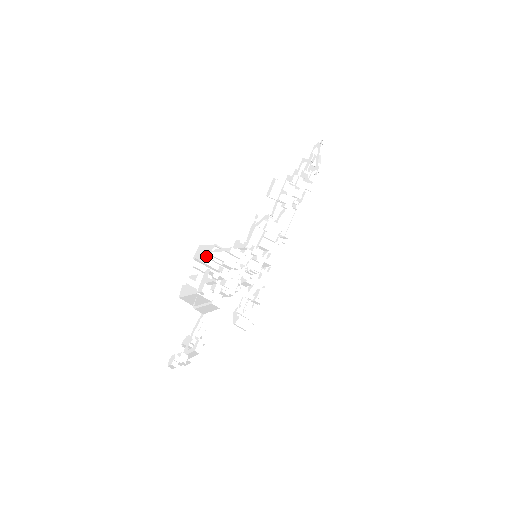
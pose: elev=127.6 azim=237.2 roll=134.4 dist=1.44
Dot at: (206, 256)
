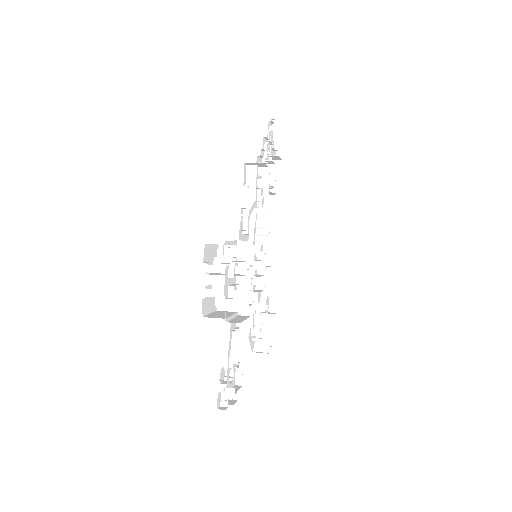
Dot at: (213, 260)
